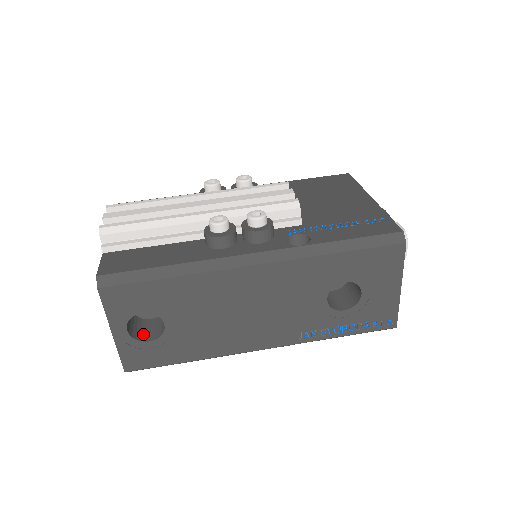
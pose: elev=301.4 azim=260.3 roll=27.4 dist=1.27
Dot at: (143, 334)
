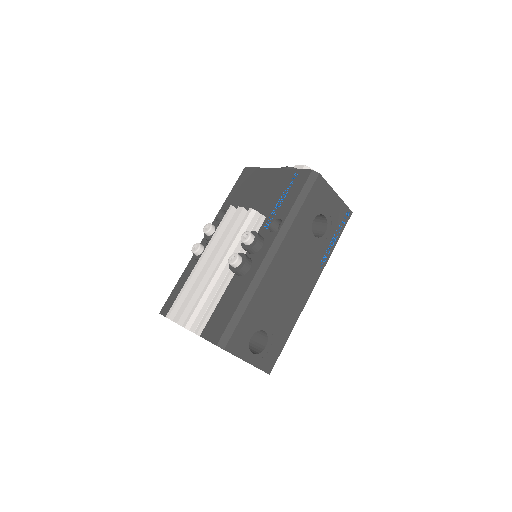
Dot at: (258, 348)
